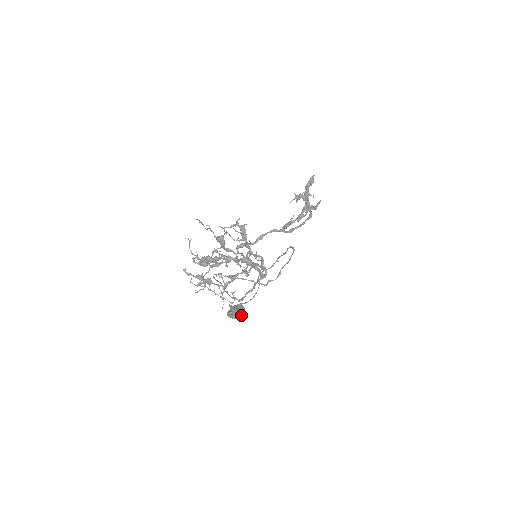
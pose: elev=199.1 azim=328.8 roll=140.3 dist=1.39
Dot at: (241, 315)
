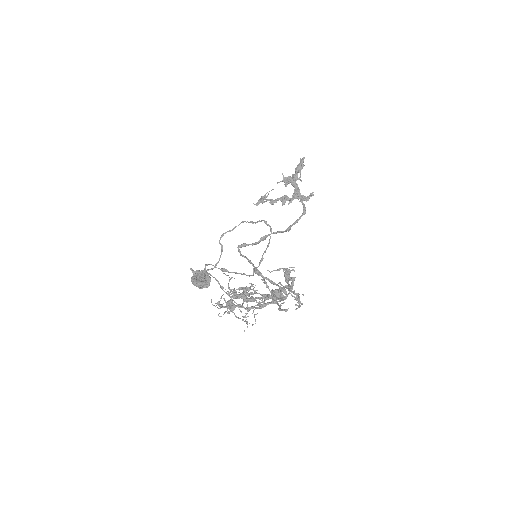
Dot at: (209, 285)
